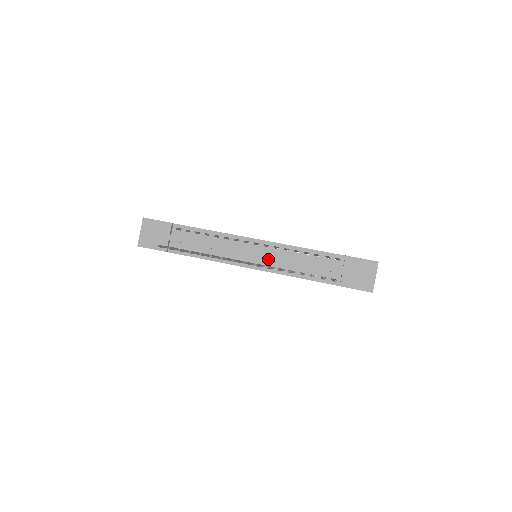
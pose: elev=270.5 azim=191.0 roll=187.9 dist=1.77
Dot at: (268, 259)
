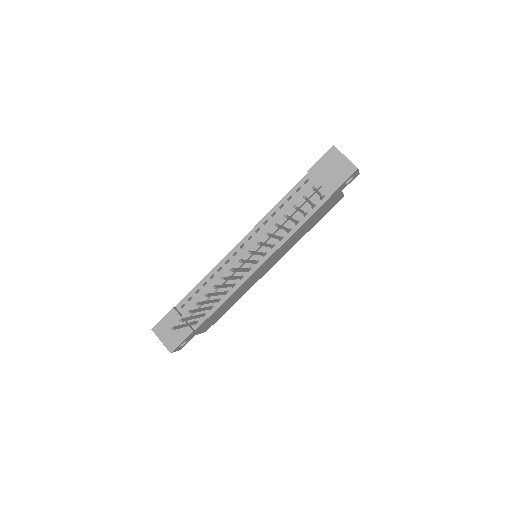
Dot at: occluded
